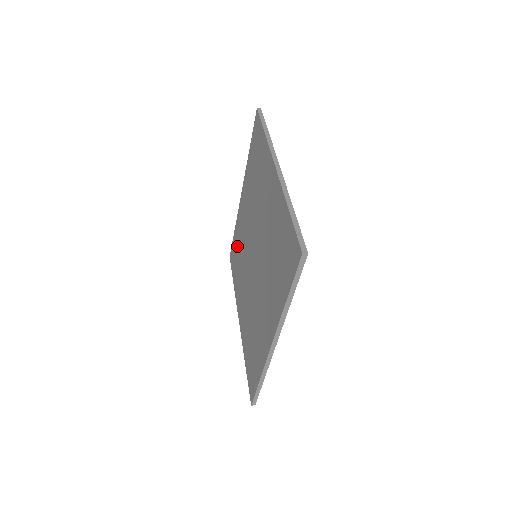
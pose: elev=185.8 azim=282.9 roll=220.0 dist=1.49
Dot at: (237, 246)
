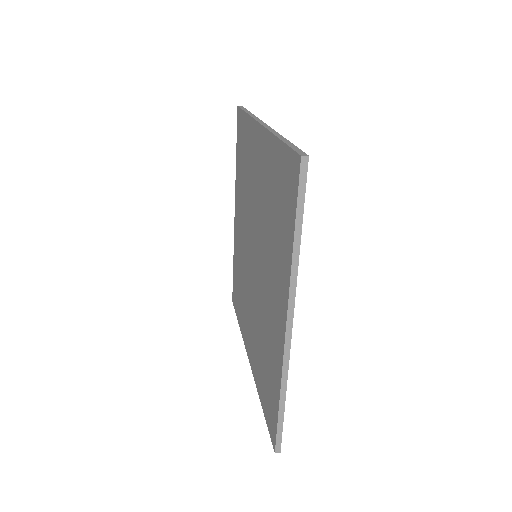
Dot at: (237, 275)
